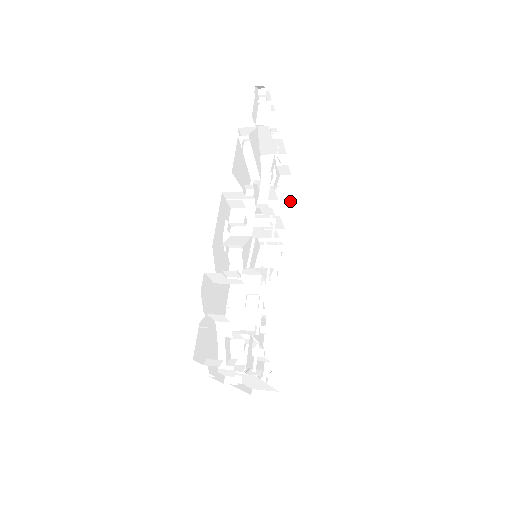
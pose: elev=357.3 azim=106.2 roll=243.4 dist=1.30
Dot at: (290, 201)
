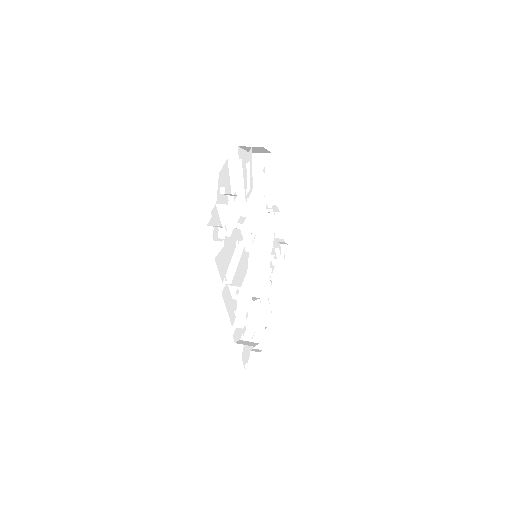
Dot at: (269, 152)
